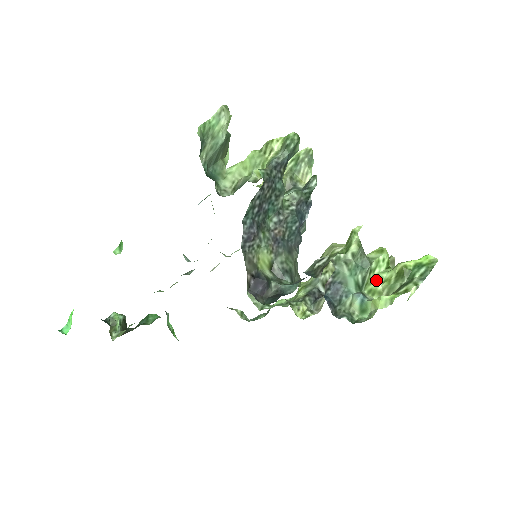
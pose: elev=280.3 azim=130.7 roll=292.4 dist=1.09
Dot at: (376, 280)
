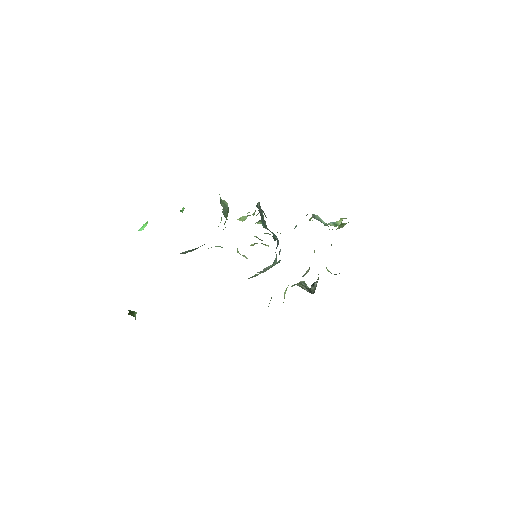
Dot at: occluded
